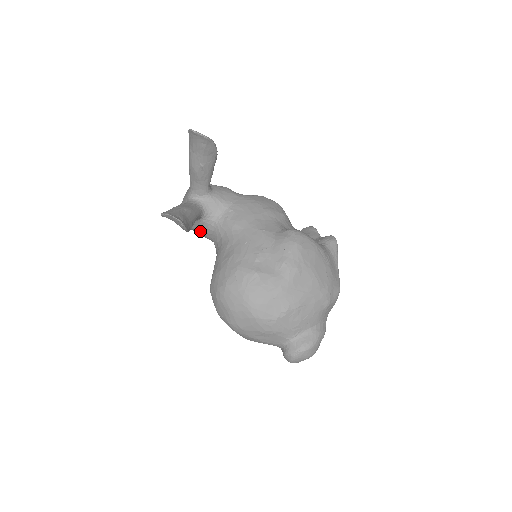
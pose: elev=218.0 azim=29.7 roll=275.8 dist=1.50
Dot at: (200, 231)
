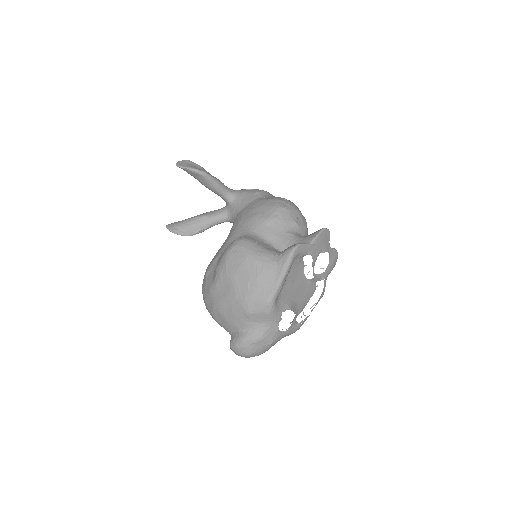
Dot at: occluded
